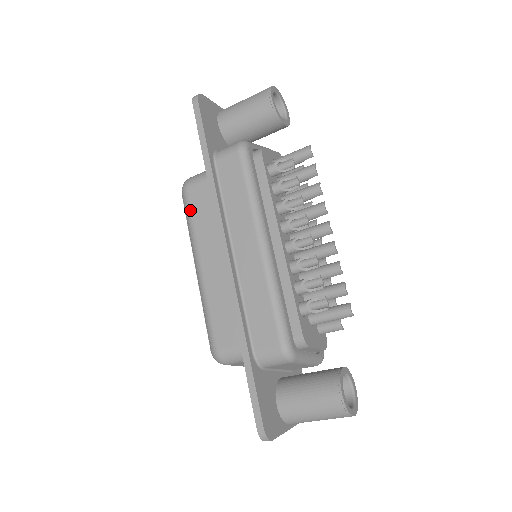
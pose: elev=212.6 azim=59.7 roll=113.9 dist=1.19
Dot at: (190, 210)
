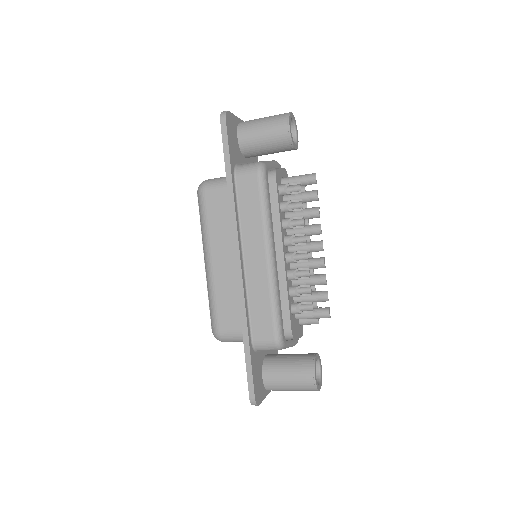
Dot at: (205, 211)
